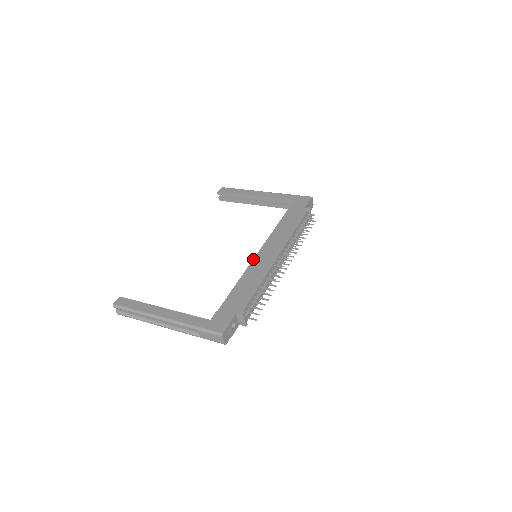
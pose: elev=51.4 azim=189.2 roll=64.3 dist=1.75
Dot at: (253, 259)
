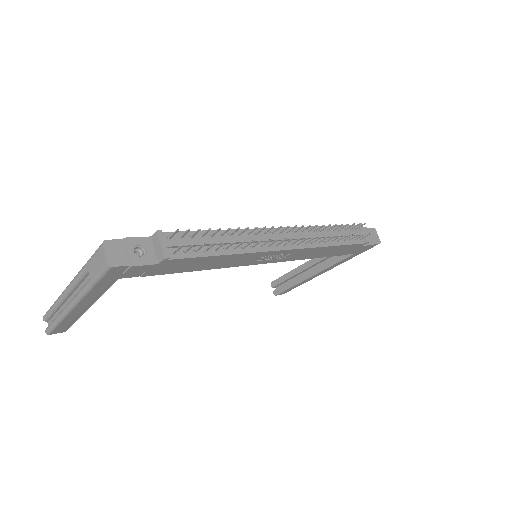
Dot at: occluded
